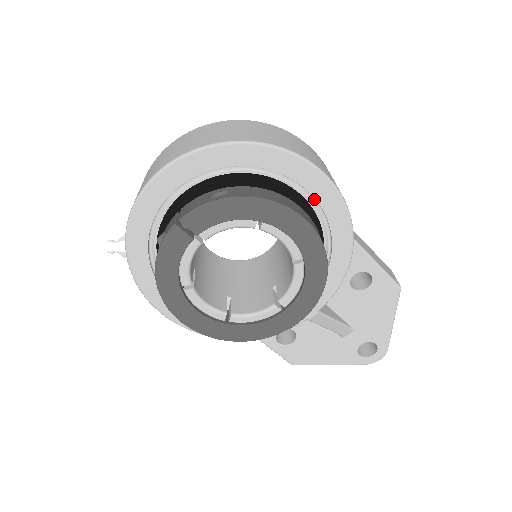
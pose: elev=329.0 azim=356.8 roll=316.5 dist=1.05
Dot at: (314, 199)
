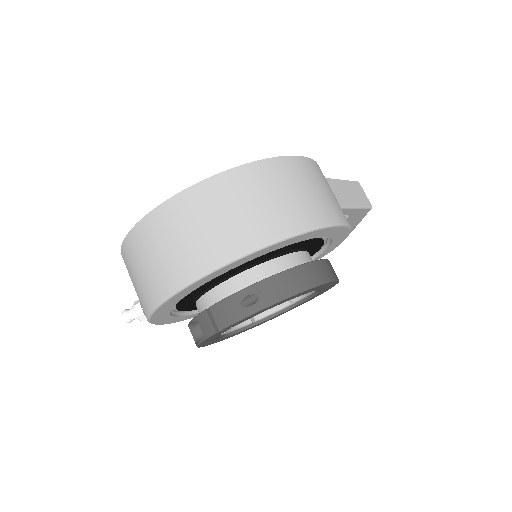
Dot at: occluded
